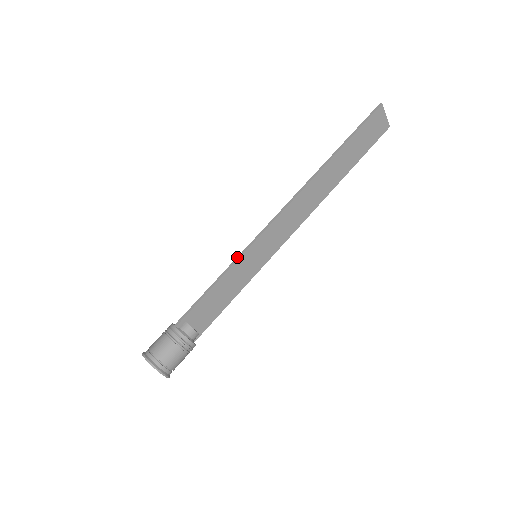
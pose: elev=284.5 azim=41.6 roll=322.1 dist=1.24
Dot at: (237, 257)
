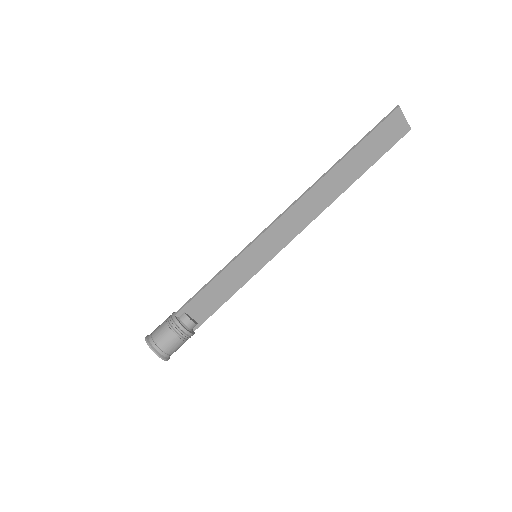
Dot at: (236, 256)
